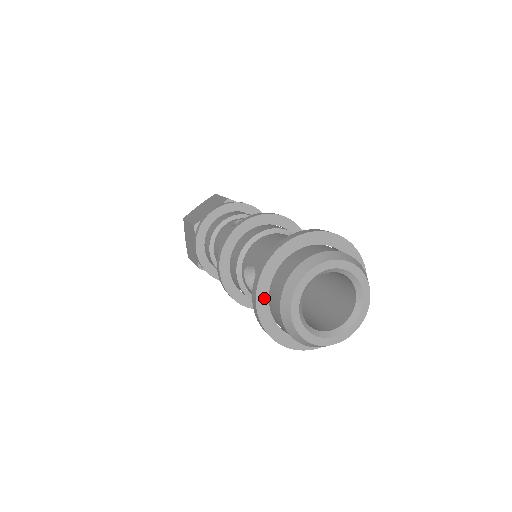
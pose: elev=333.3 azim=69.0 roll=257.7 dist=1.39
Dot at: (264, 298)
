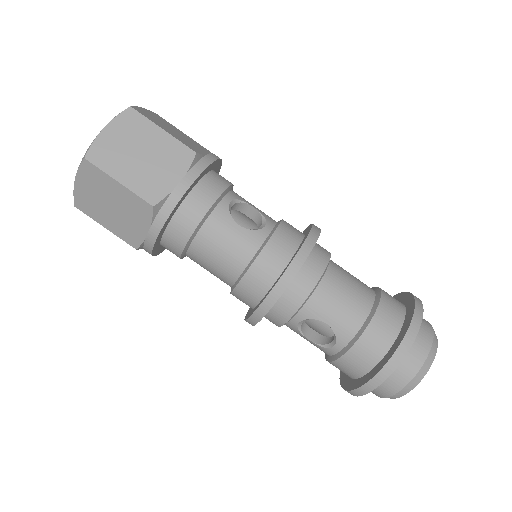
Dot at: occluded
